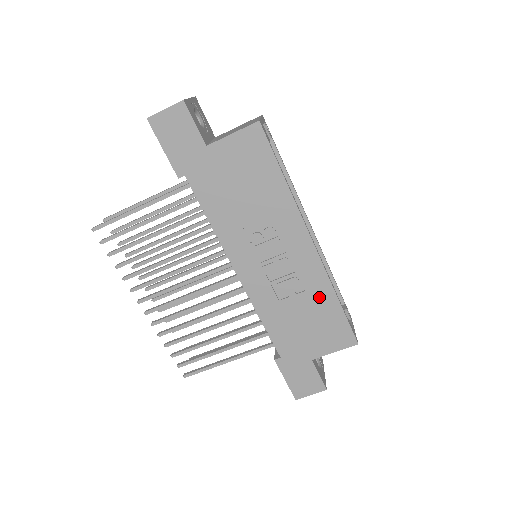
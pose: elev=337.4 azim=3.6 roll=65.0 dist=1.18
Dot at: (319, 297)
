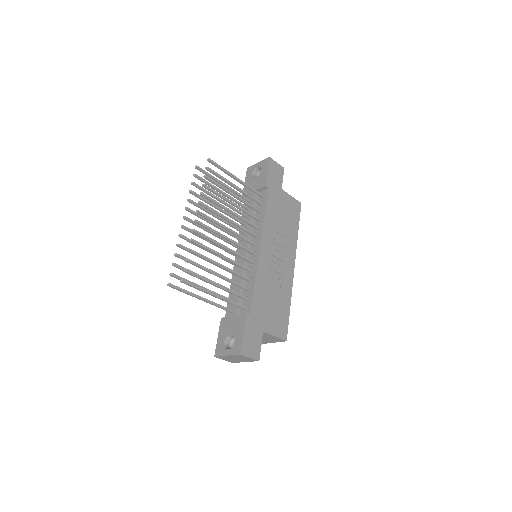
Dot at: (284, 296)
